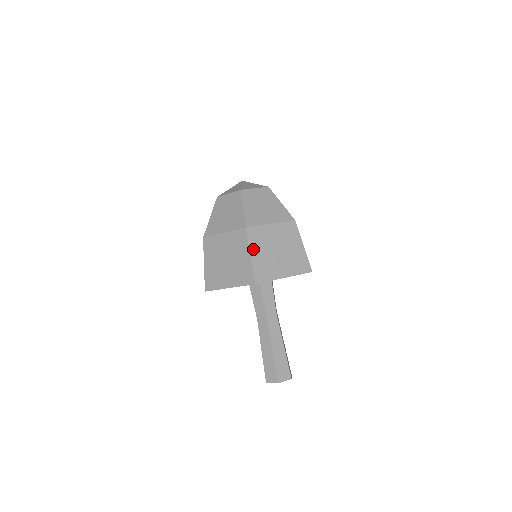
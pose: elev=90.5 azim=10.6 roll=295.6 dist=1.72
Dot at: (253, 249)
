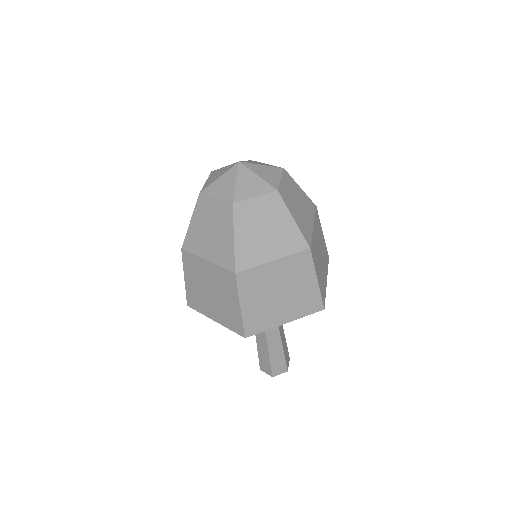
Dot at: (244, 299)
